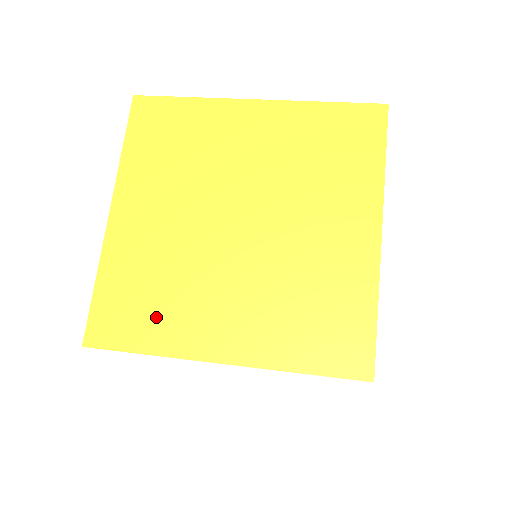
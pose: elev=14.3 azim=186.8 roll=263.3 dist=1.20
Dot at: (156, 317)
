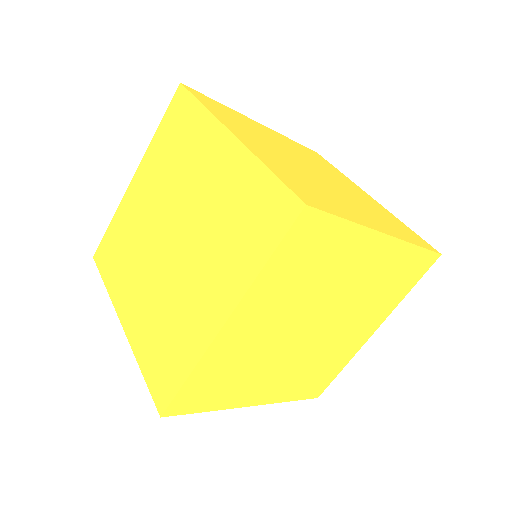
Dot at: (177, 347)
